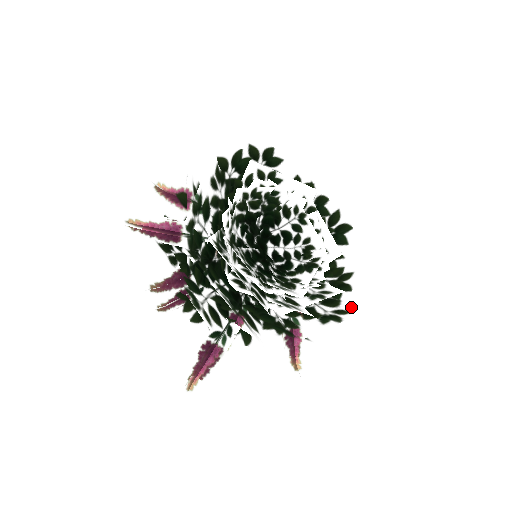
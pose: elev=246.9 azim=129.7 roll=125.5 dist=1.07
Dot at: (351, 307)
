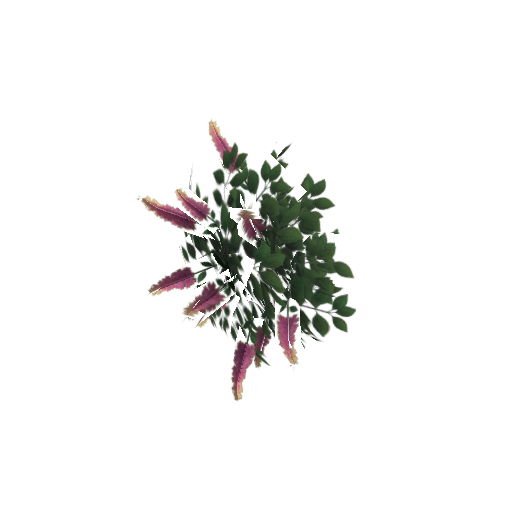
Dot at: (339, 338)
